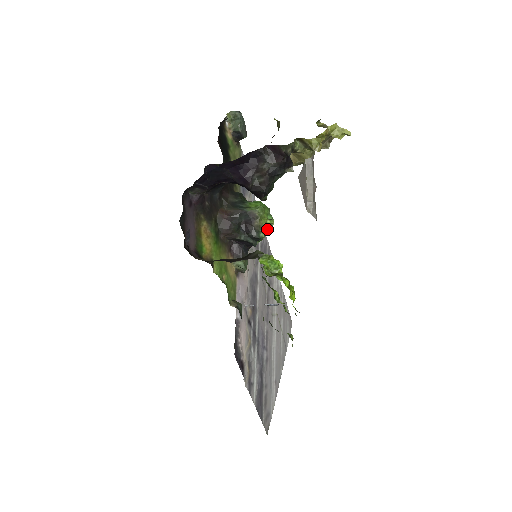
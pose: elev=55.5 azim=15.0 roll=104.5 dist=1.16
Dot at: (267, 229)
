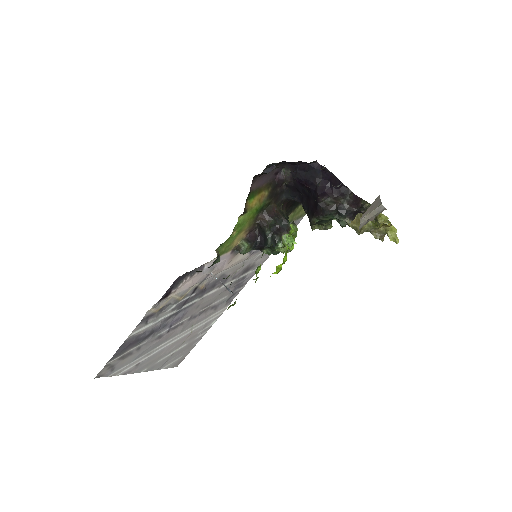
Dot at: (282, 250)
